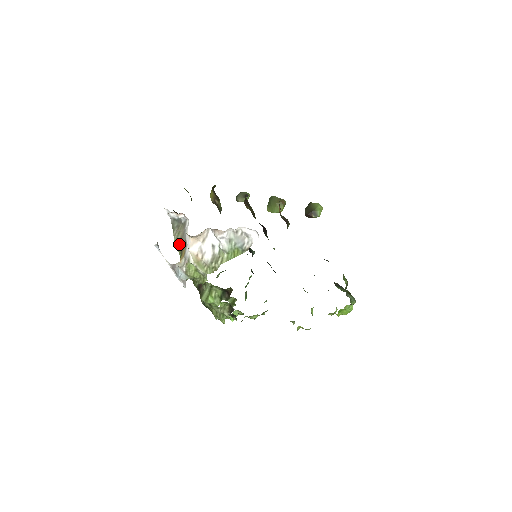
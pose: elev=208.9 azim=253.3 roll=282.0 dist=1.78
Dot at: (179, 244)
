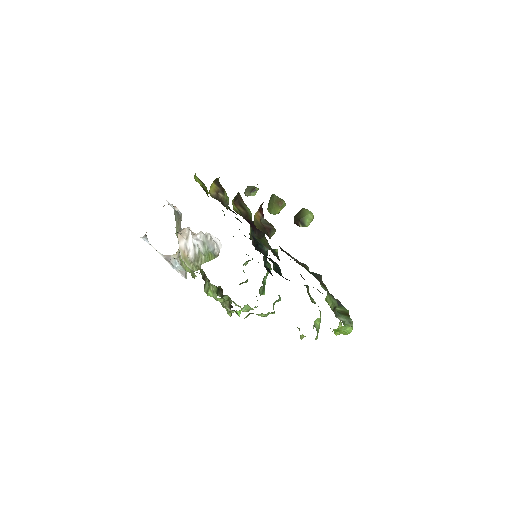
Dot at: occluded
